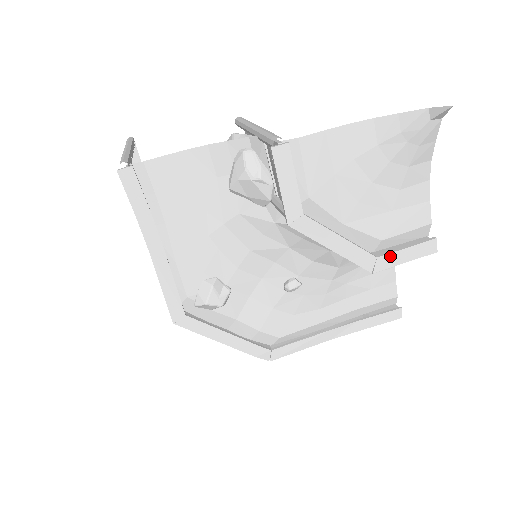
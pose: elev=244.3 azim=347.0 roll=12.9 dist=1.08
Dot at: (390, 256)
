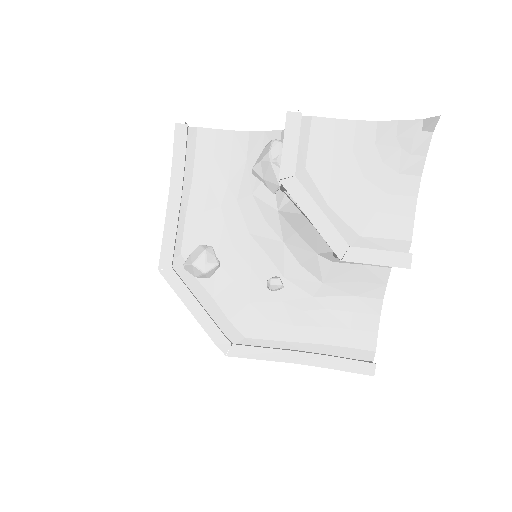
Dot at: (362, 251)
